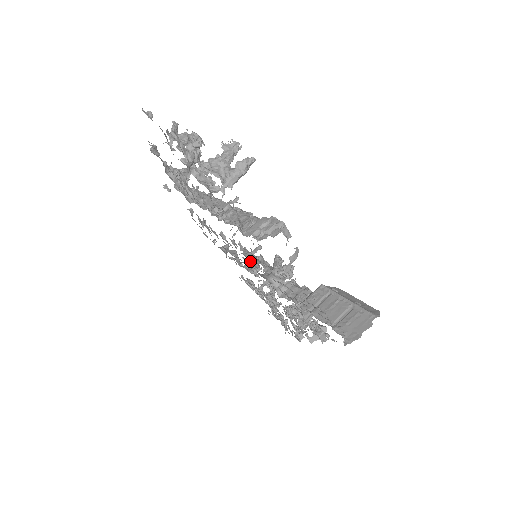
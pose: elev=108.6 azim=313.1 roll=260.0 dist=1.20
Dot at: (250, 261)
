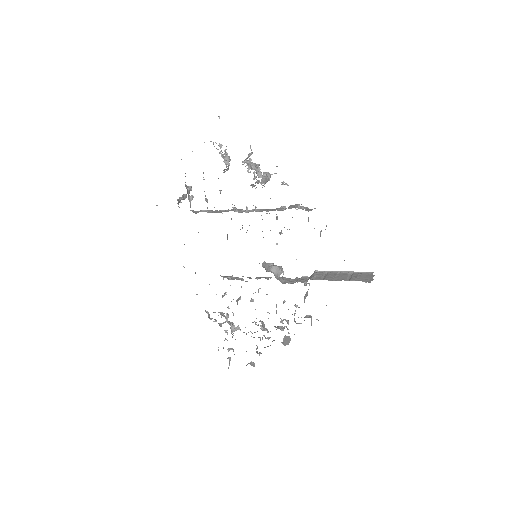
Dot at: occluded
